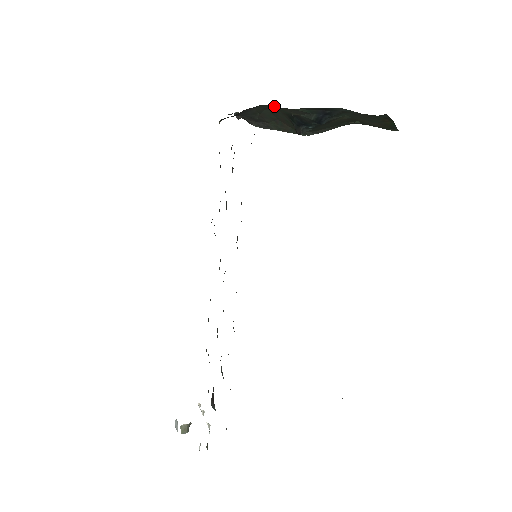
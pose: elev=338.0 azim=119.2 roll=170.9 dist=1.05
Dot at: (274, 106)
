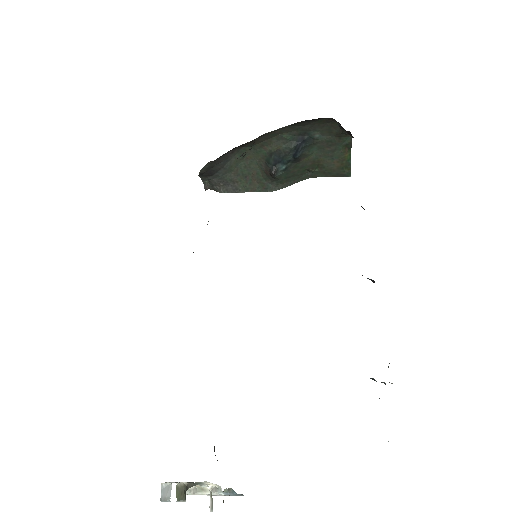
Dot at: (254, 150)
